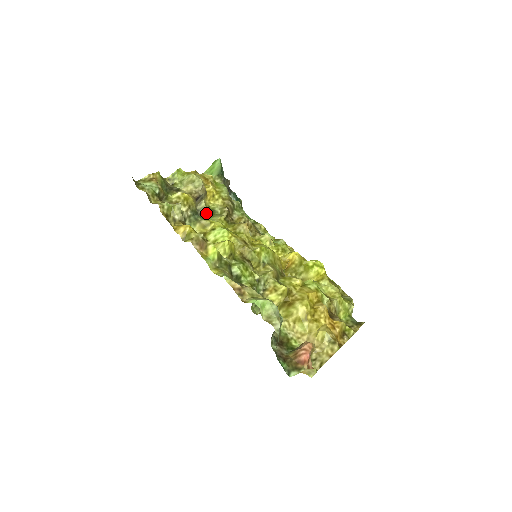
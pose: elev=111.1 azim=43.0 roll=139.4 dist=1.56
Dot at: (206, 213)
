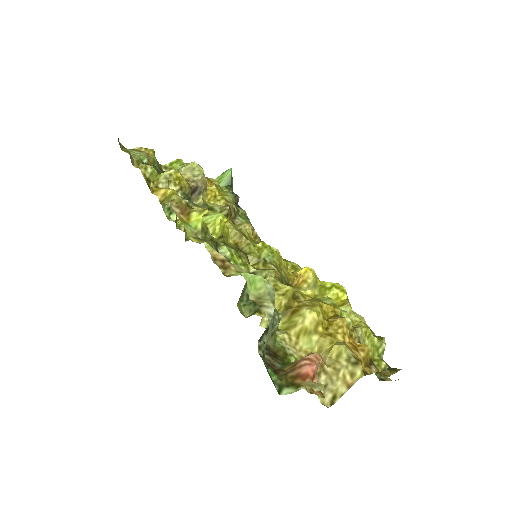
Dot at: occluded
